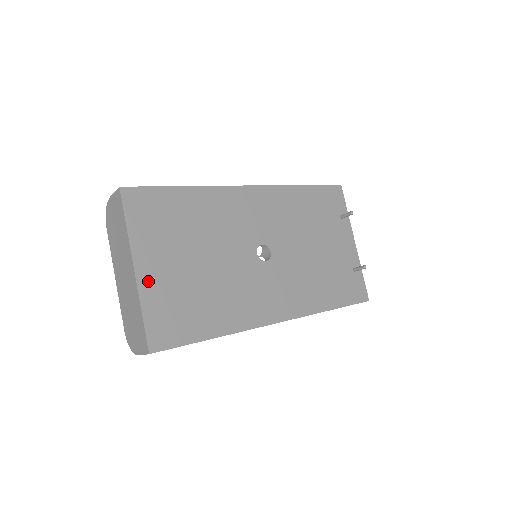
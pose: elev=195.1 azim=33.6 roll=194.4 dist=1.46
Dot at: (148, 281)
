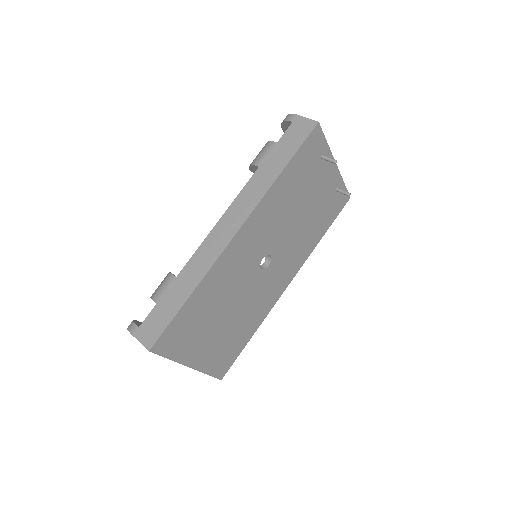
Dot at: (201, 362)
